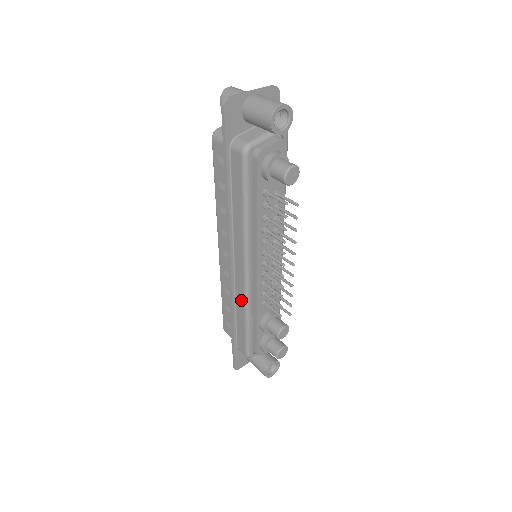
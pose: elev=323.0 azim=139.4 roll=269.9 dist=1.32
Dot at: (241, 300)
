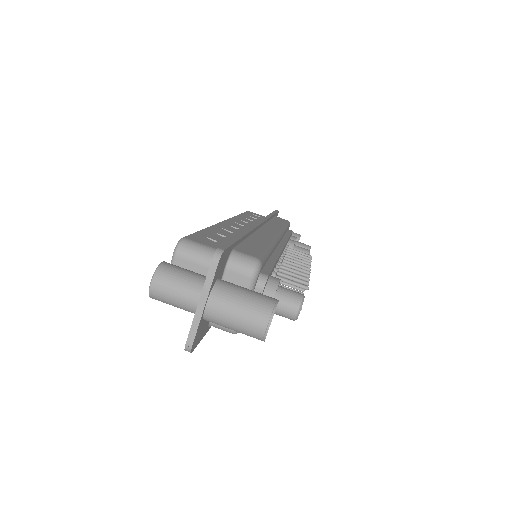
Dot at: occluded
